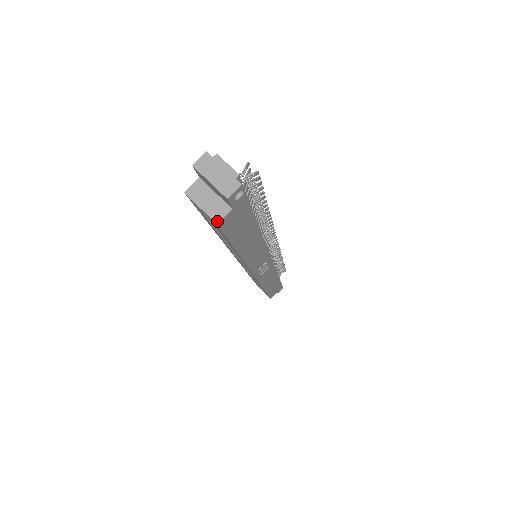
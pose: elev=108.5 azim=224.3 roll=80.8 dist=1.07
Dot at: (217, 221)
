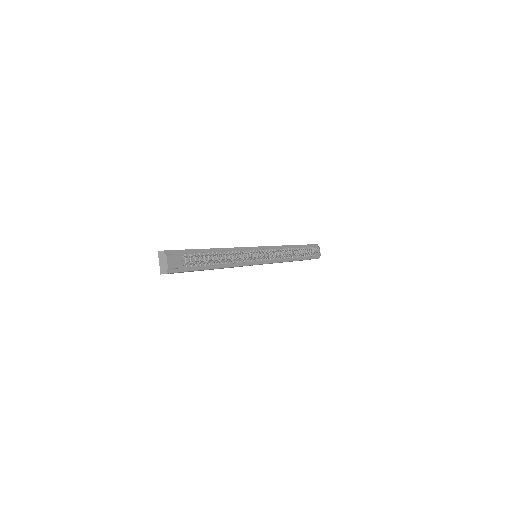
Dot at: occluded
